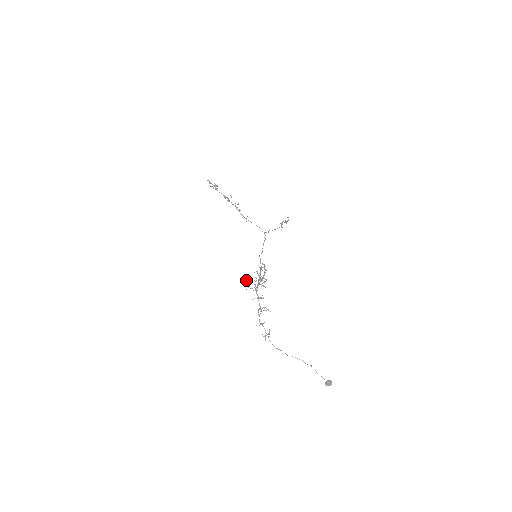
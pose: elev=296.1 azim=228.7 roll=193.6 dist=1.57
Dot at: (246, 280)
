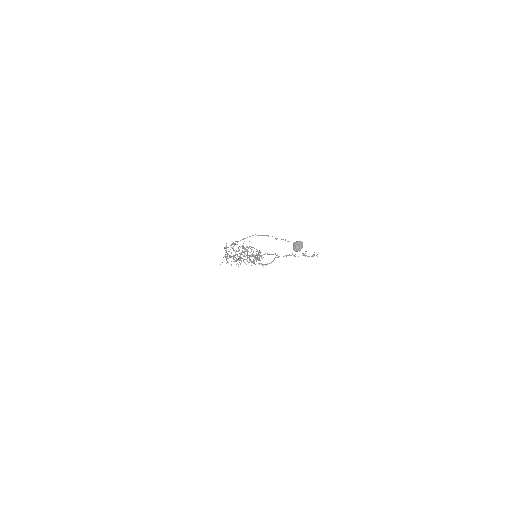
Dot at: occluded
